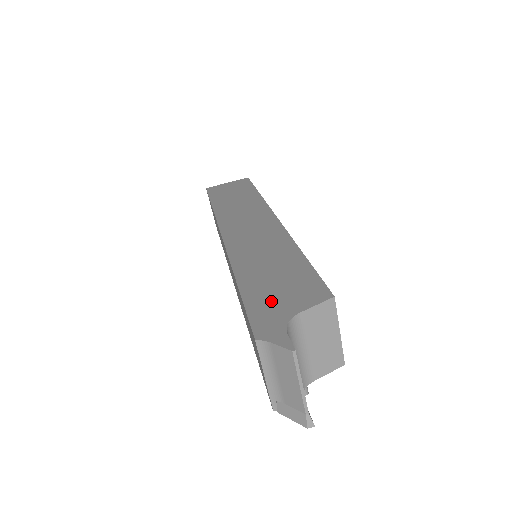
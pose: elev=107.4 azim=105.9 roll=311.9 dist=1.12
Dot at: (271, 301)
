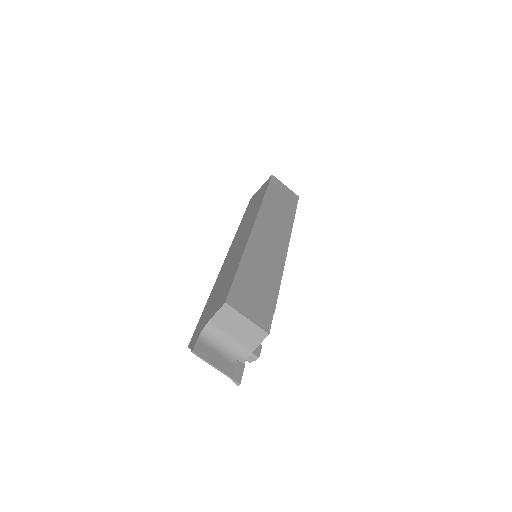
Dot at: (207, 314)
